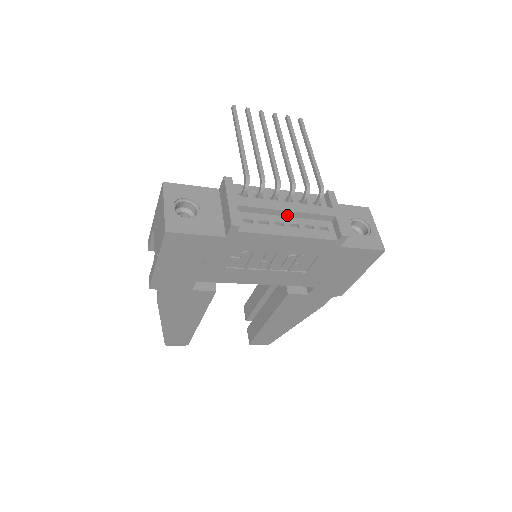
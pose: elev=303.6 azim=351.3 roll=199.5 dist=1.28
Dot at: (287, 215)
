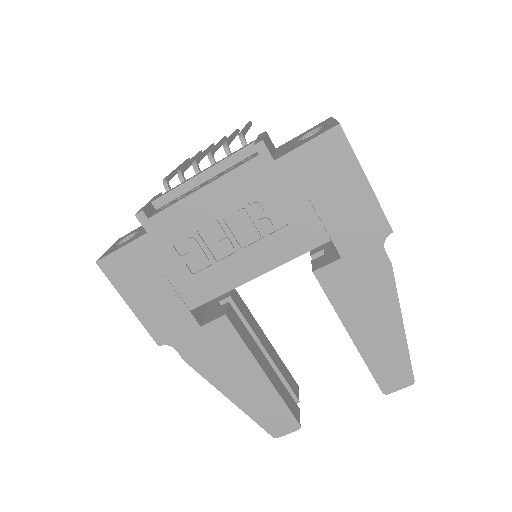
Dot at: (207, 178)
